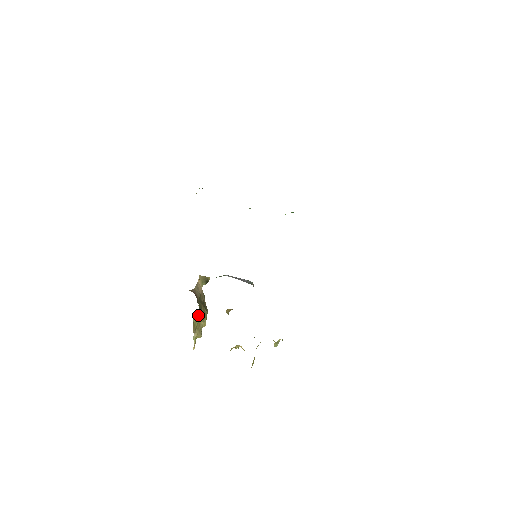
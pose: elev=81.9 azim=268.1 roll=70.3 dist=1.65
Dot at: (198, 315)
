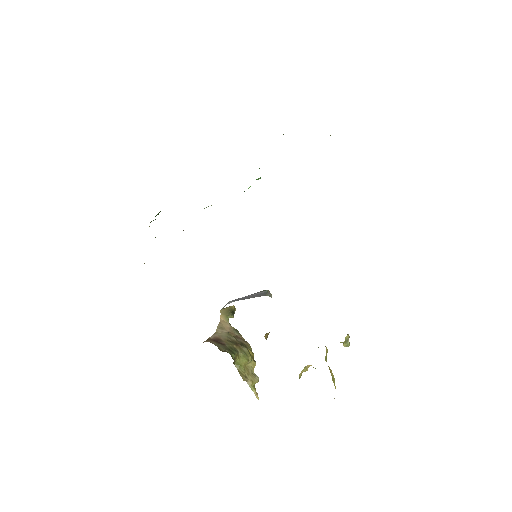
Dot at: (238, 360)
